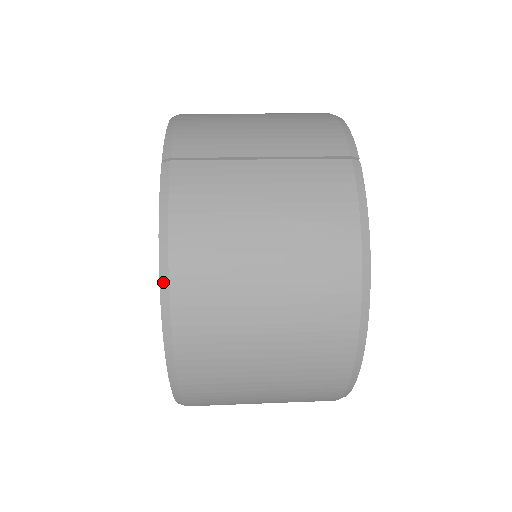
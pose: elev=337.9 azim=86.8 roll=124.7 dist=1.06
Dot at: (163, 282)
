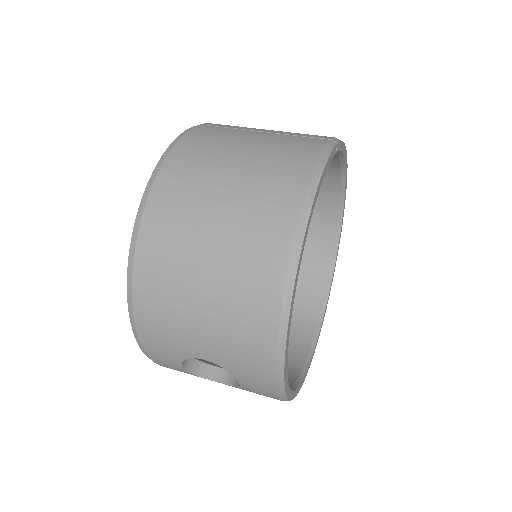
Dot at: (154, 175)
